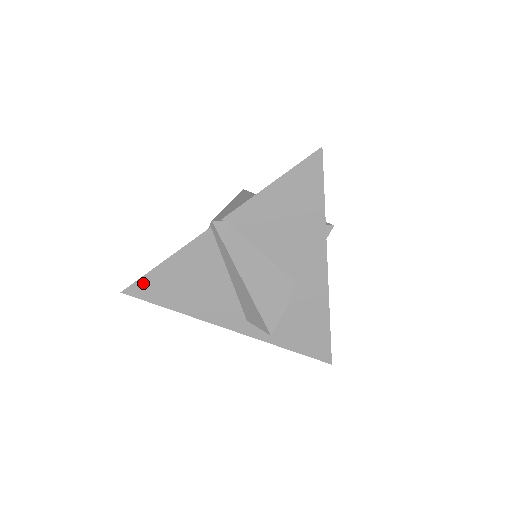
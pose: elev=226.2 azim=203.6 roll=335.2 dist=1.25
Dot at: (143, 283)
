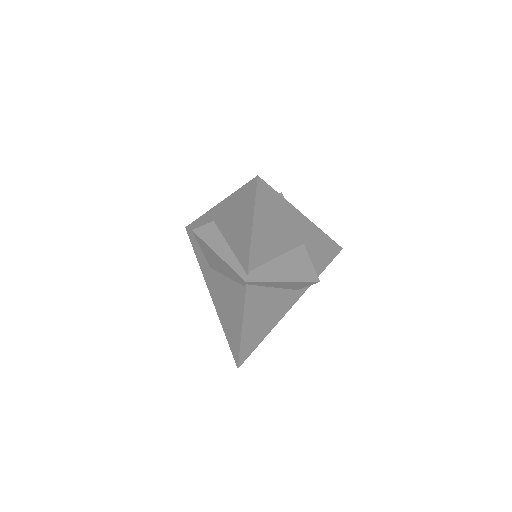
Dot at: (243, 350)
